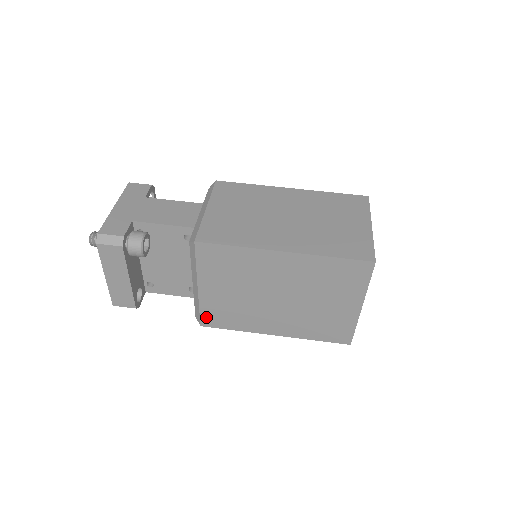
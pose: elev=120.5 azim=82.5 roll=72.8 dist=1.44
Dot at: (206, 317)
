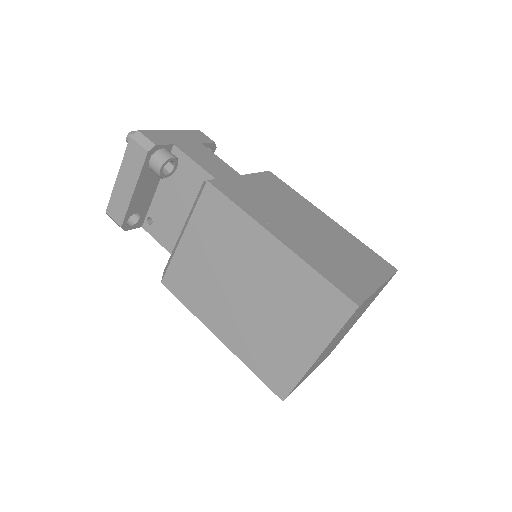
Dot at: (171, 275)
